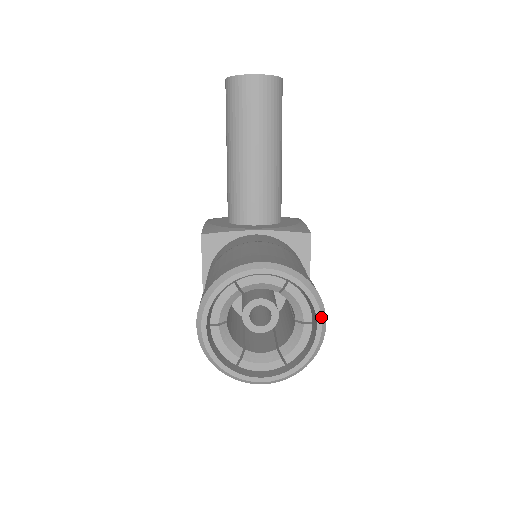
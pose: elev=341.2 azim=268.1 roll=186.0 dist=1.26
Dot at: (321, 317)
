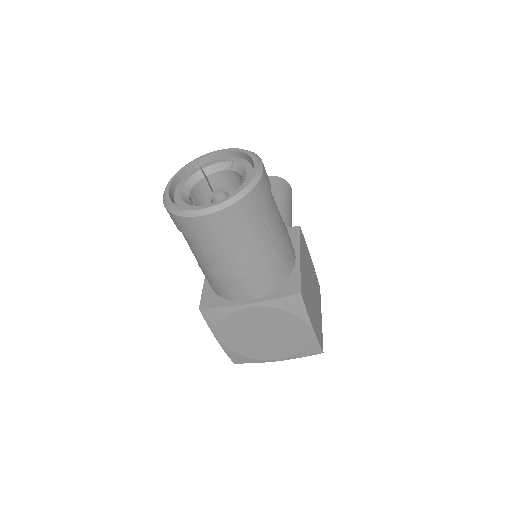
Dot at: (257, 162)
